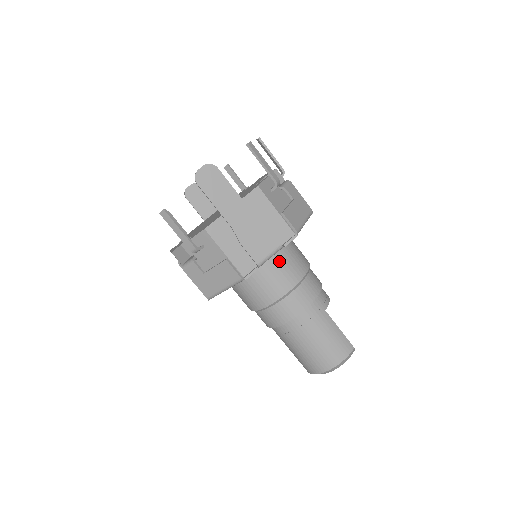
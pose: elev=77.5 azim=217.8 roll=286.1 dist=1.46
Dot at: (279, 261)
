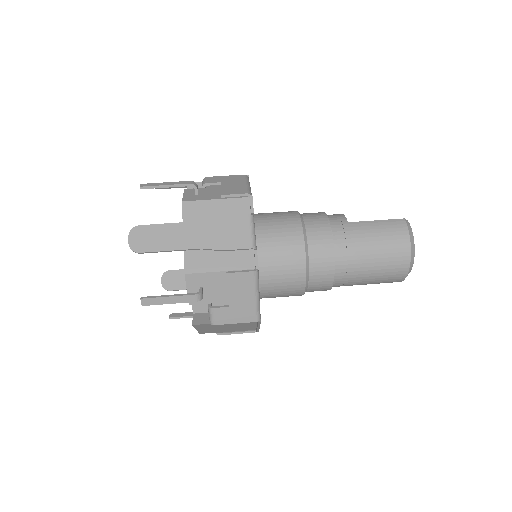
Dot at: (269, 233)
